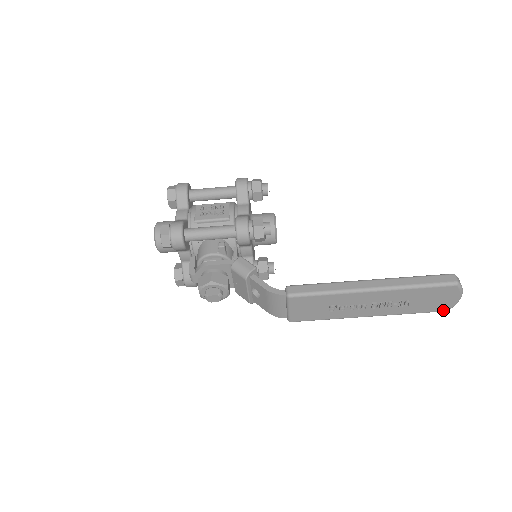
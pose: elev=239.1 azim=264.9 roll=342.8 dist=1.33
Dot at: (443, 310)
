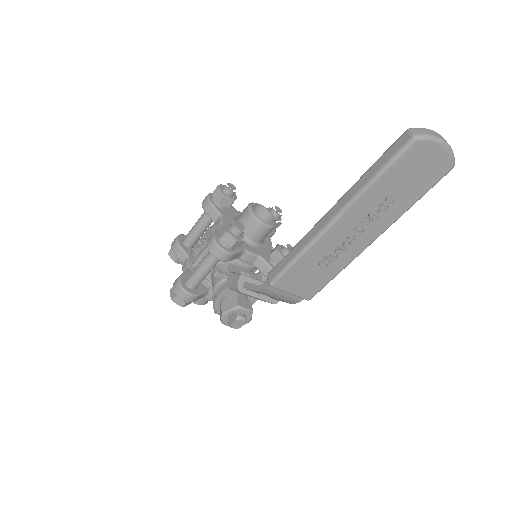
Dot at: (446, 171)
